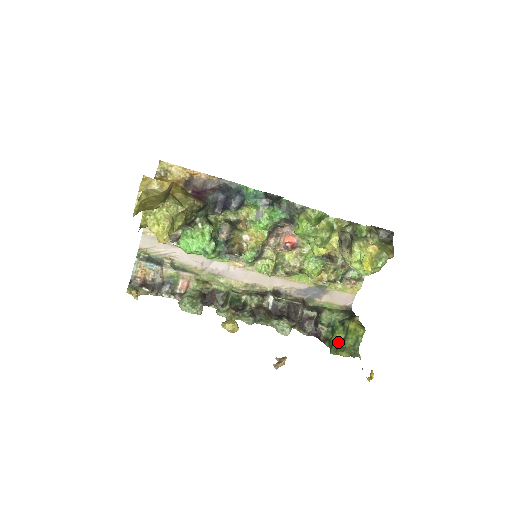
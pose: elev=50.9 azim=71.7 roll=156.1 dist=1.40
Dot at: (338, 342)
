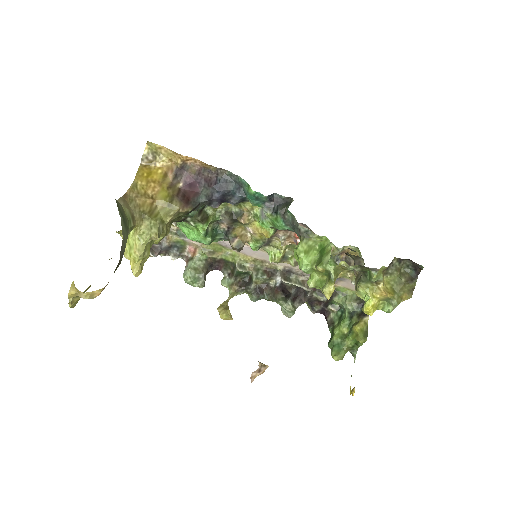
Dot at: (337, 339)
